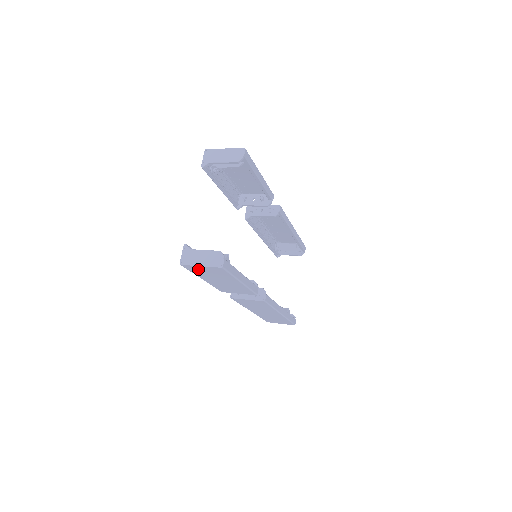
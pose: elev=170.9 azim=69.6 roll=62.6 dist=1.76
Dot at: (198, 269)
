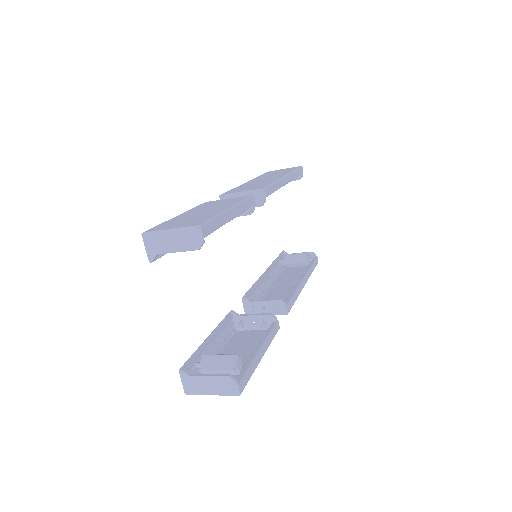
Dot at: occluded
